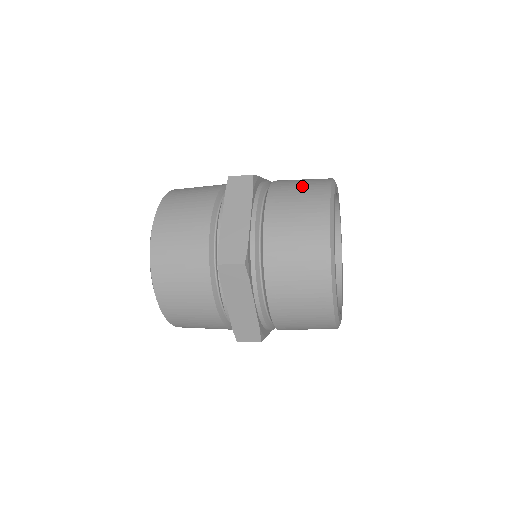
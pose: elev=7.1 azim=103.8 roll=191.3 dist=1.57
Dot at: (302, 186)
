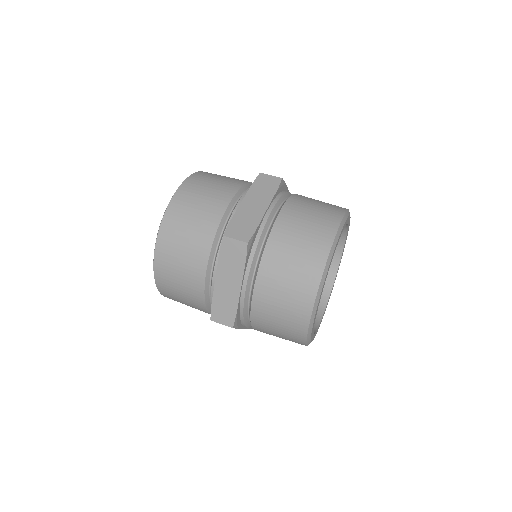
Dot at: (296, 258)
